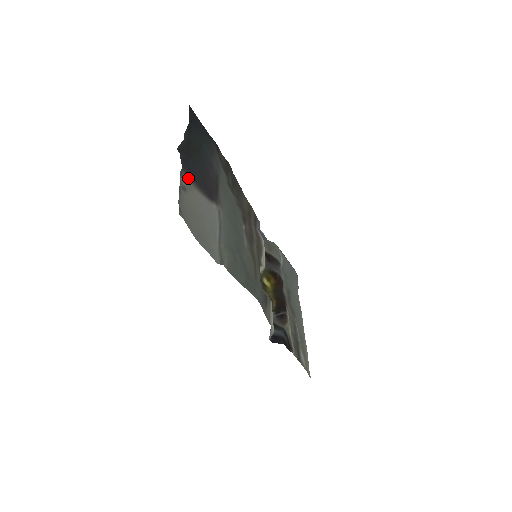
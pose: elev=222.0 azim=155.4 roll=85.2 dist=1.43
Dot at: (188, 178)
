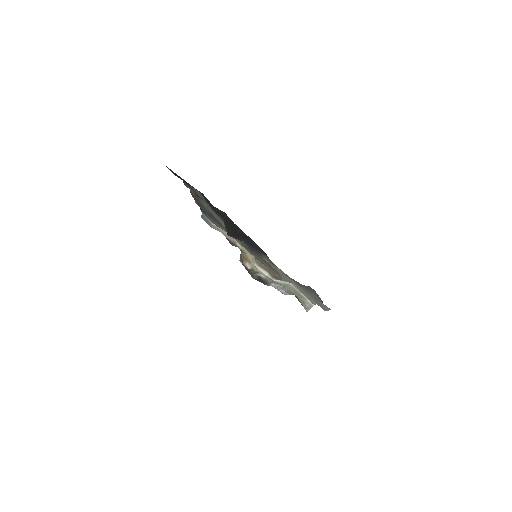
Dot at: (268, 260)
